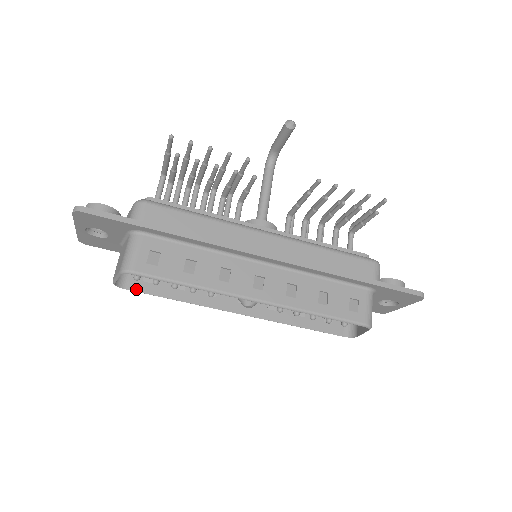
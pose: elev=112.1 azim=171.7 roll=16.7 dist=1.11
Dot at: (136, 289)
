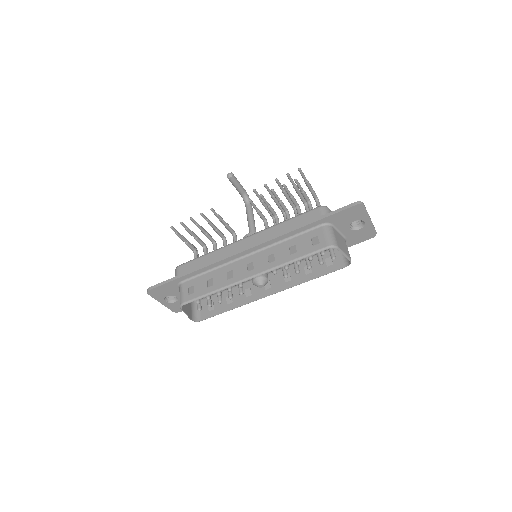
Dot at: (207, 317)
